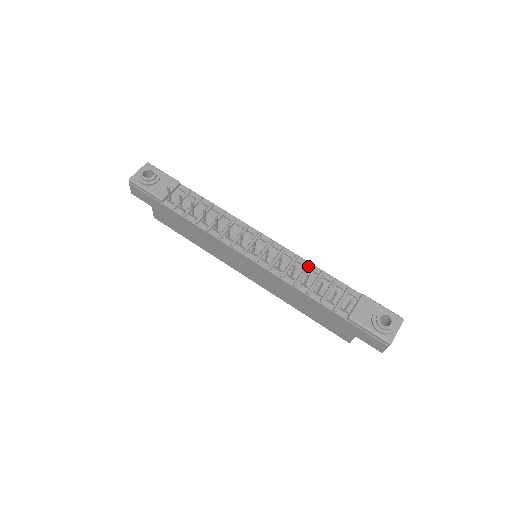
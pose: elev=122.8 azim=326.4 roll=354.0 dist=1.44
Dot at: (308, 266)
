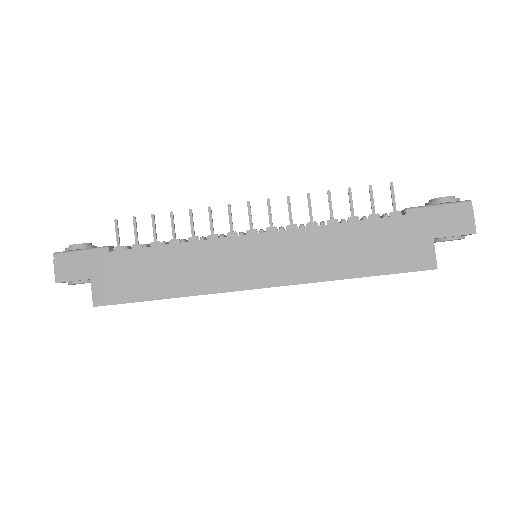
Dot at: occluded
